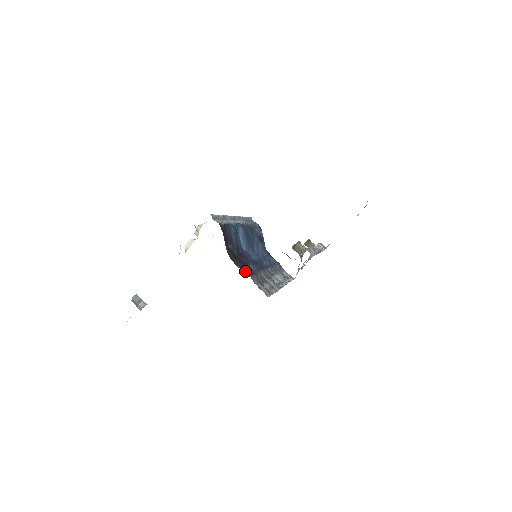
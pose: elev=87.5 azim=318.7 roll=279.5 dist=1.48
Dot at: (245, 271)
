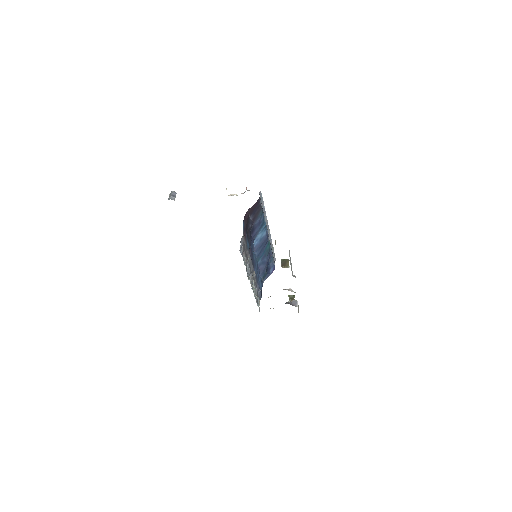
Dot at: (244, 231)
